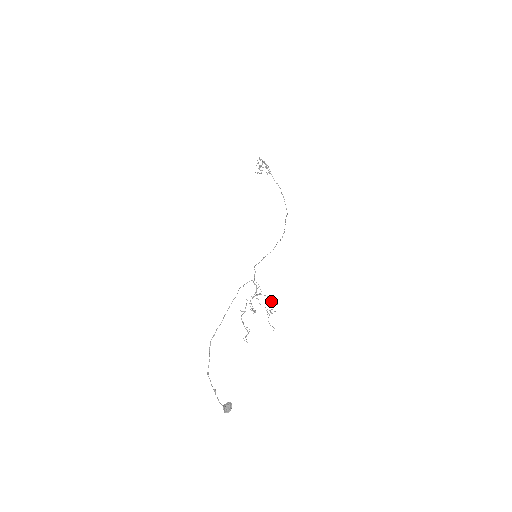
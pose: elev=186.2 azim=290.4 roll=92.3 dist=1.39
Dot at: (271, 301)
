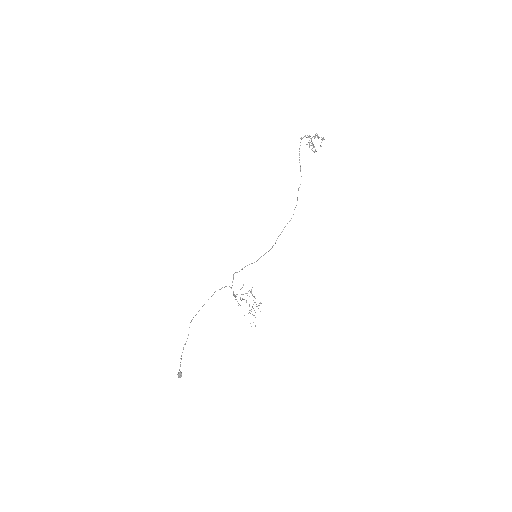
Dot at: (254, 302)
